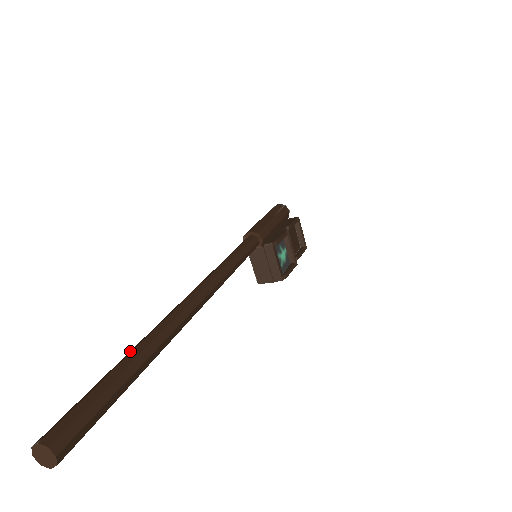
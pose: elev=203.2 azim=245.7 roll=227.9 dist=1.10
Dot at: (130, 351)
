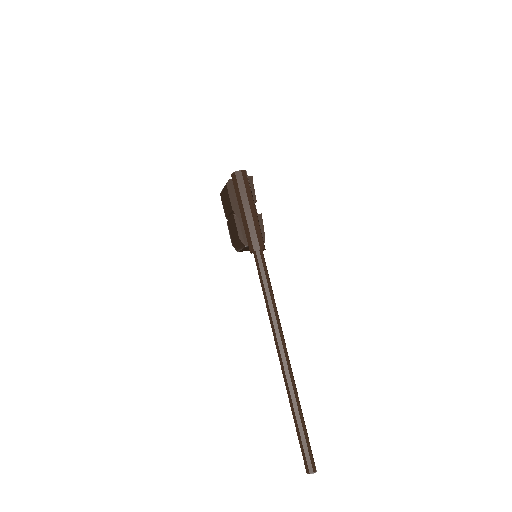
Dot at: (296, 413)
